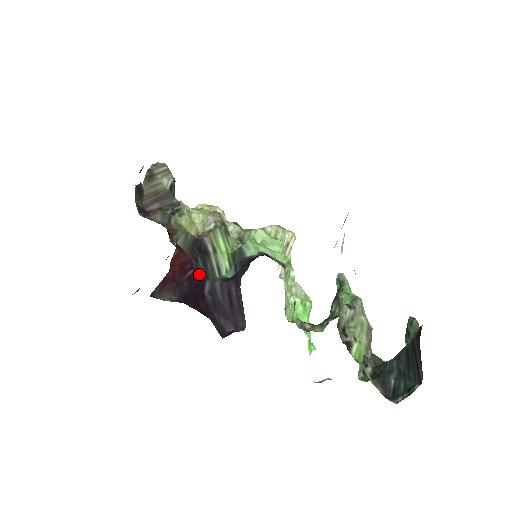
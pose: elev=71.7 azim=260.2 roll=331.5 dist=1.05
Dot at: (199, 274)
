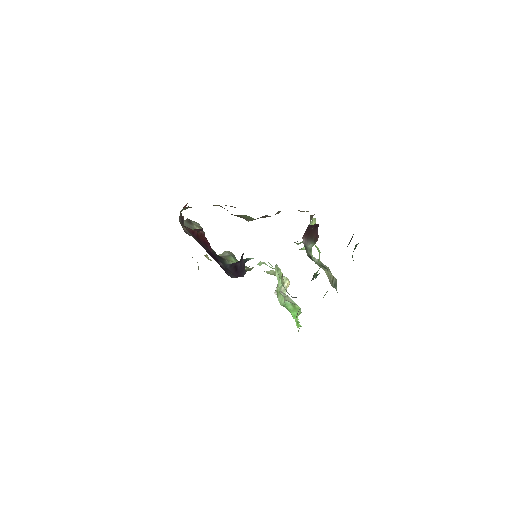
Dot at: (216, 257)
